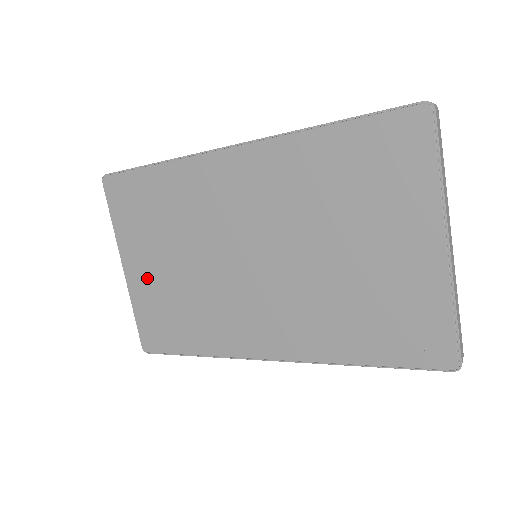
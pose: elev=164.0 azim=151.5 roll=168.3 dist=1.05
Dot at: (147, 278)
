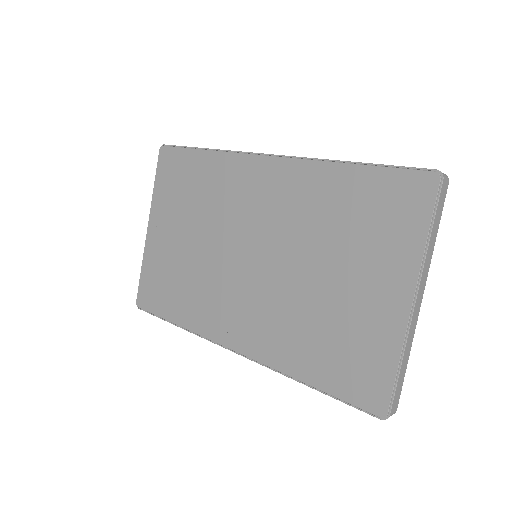
Dot at: (163, 243)
